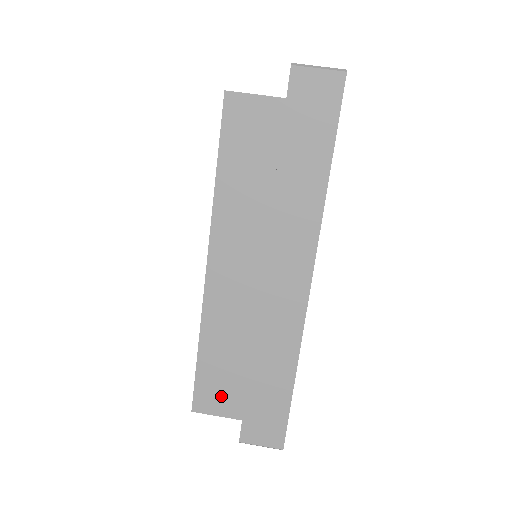
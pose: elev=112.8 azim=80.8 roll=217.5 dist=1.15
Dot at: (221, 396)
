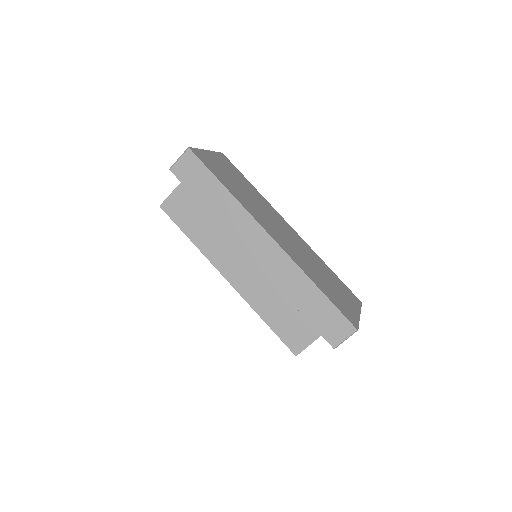
Dot at: (299, 333)
